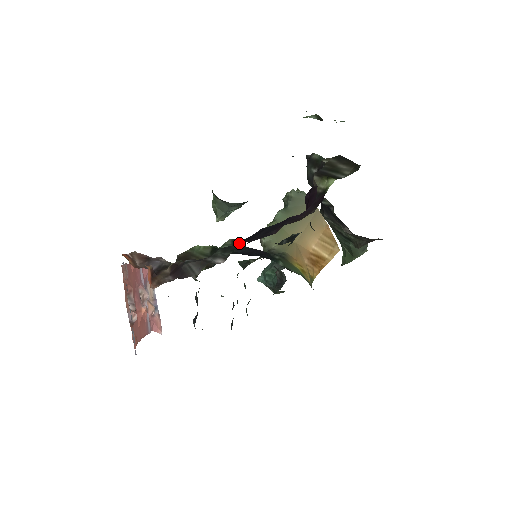
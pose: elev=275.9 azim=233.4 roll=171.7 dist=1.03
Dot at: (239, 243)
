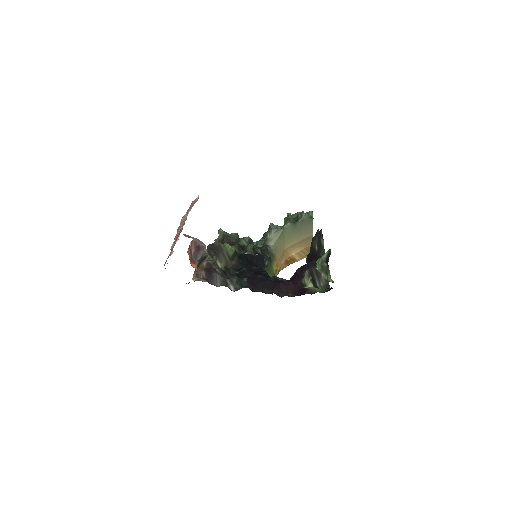
Dot at: (248, 278)
